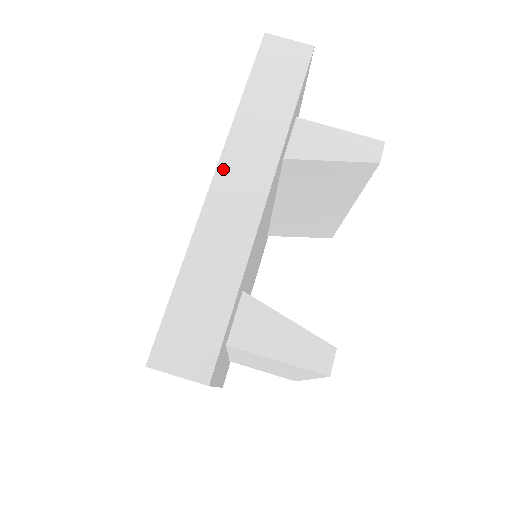
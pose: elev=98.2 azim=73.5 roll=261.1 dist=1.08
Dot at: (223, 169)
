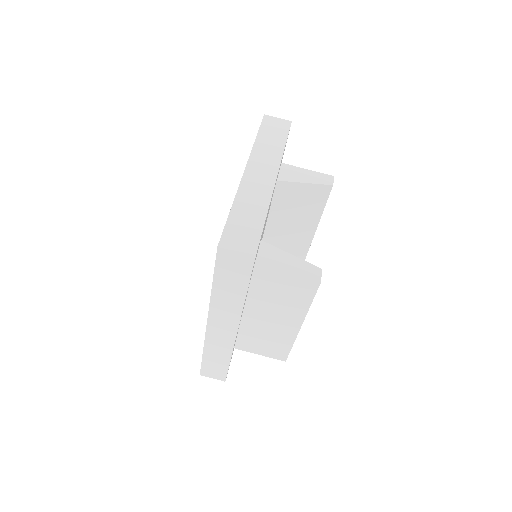
Dot at: (250, 166)
